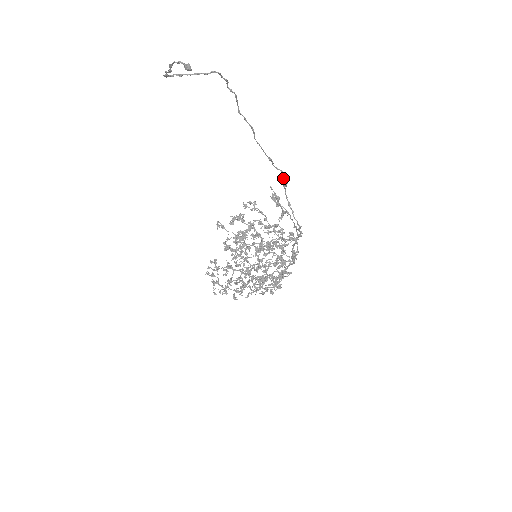
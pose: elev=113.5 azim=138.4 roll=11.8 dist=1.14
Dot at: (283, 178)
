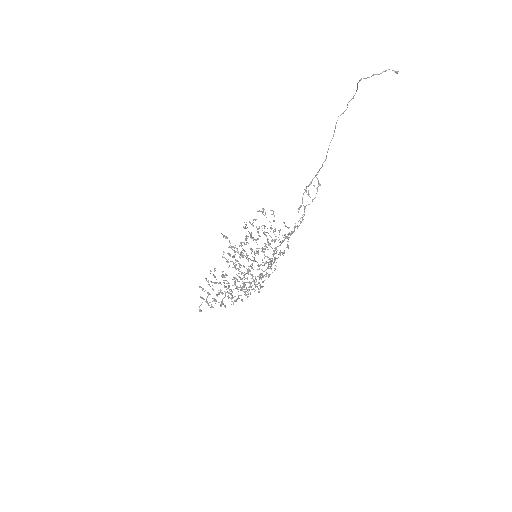
Dot at: (313, 178)
